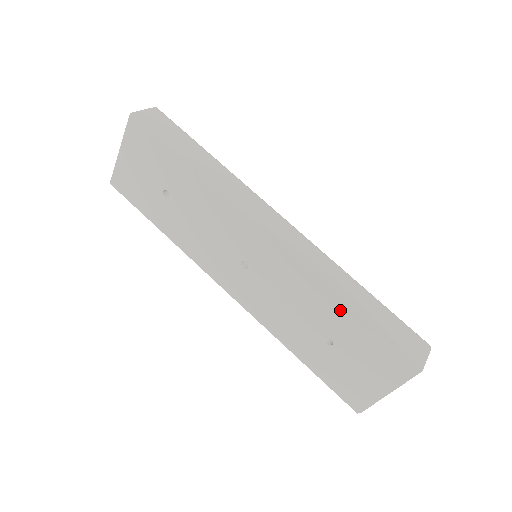
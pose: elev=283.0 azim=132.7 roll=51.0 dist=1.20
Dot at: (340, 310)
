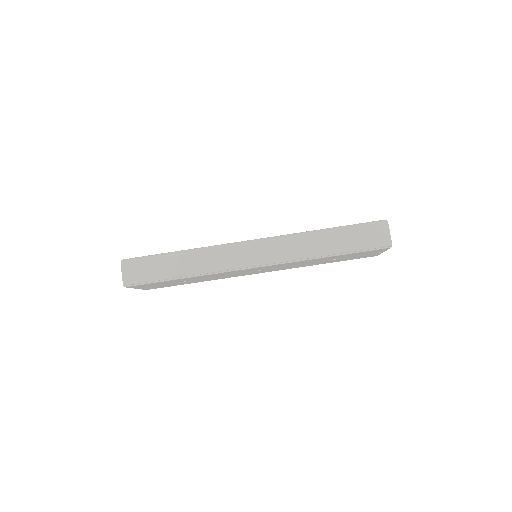
Dot at: occluded
